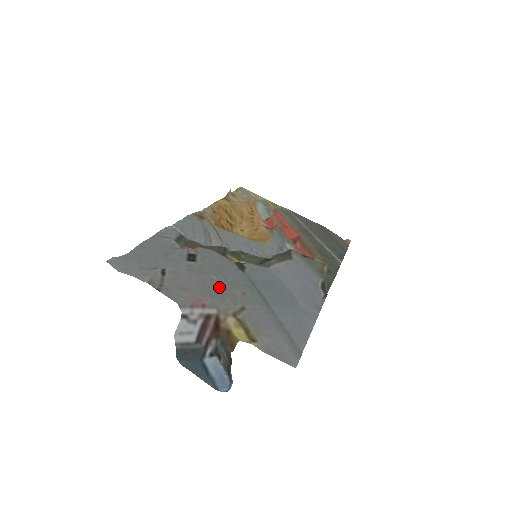
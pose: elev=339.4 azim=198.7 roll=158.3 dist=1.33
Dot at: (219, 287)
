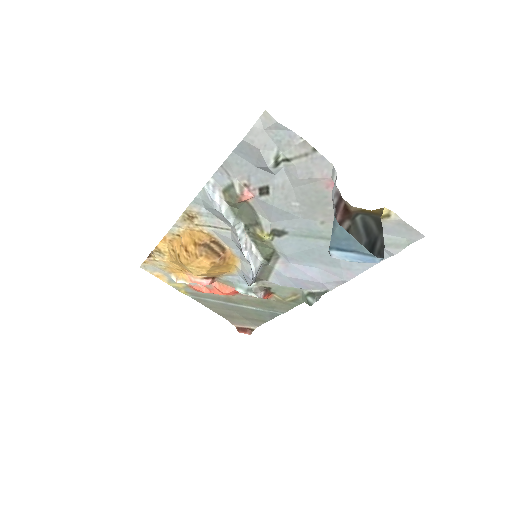
Dot at: (311, 205)
